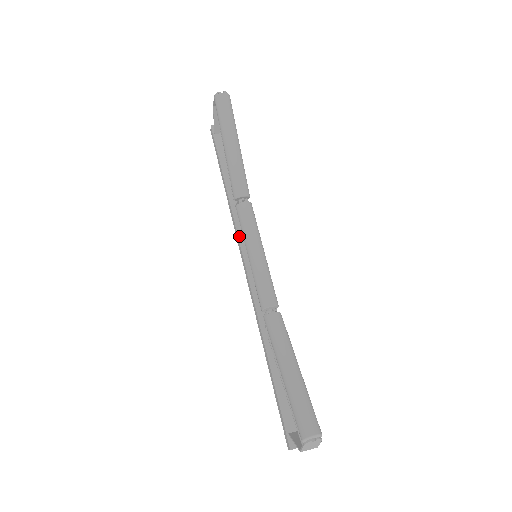
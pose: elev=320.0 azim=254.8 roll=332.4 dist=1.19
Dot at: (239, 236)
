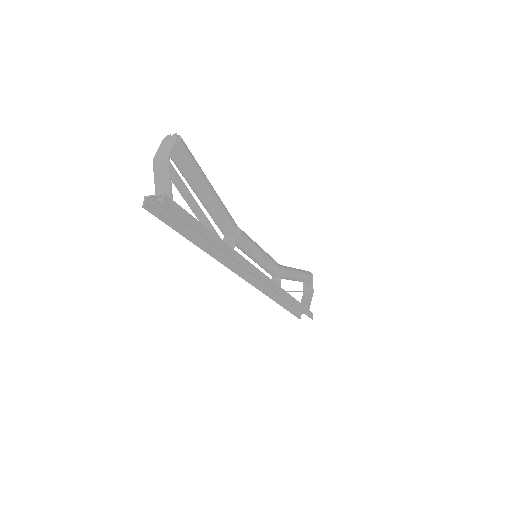
Dot at: (260, 282)
